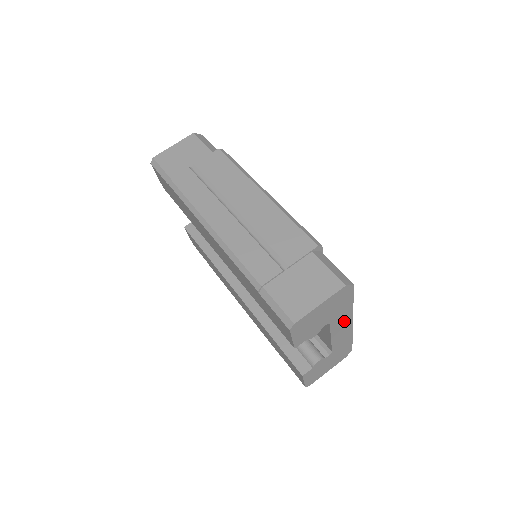
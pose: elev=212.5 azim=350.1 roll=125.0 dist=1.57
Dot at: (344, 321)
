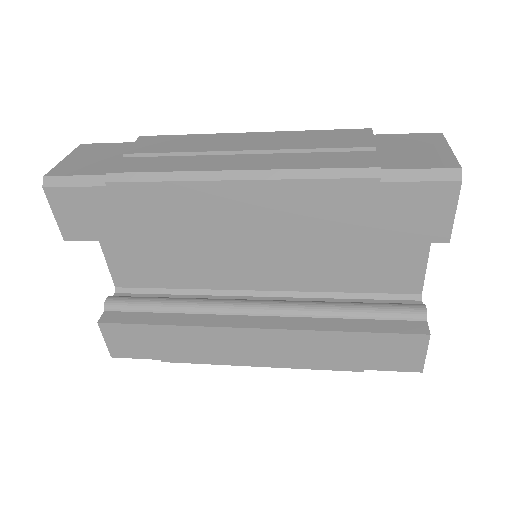
Dot at: occluded
